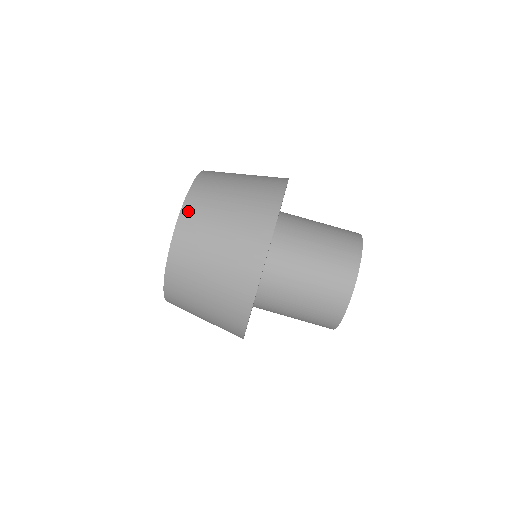
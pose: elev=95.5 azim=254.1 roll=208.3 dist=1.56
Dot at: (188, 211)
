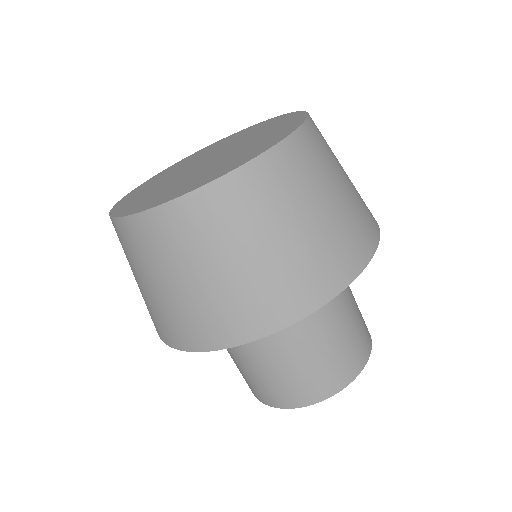
Dot at: (124, 229)
